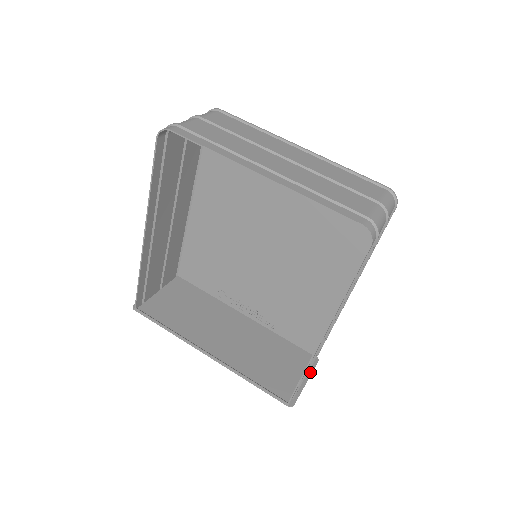
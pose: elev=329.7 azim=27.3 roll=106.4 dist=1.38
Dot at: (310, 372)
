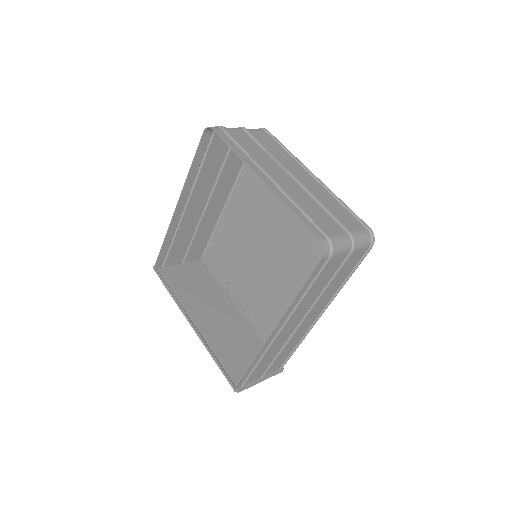
Dot at: (269, 375)
